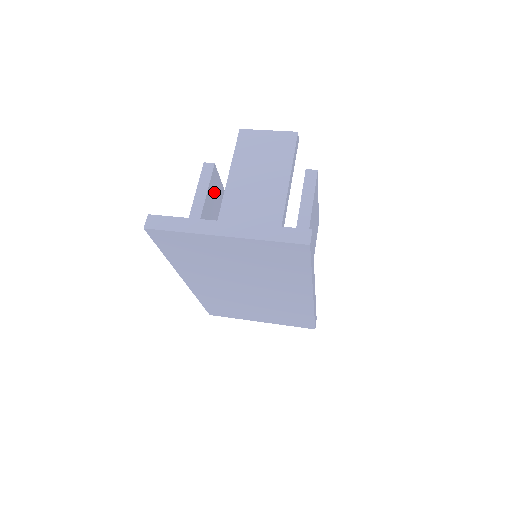
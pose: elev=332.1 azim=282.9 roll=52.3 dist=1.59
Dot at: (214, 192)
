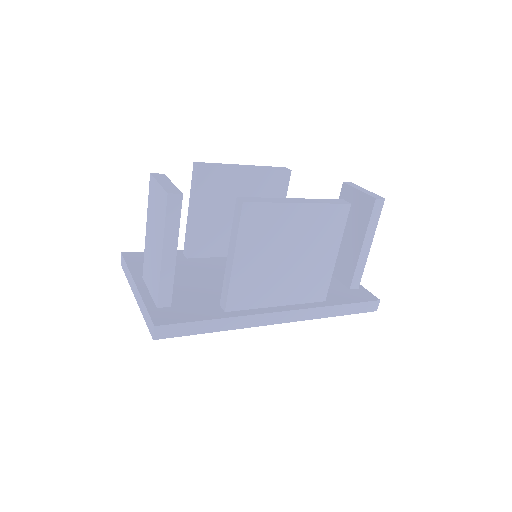
Dot at: (214, 188)
